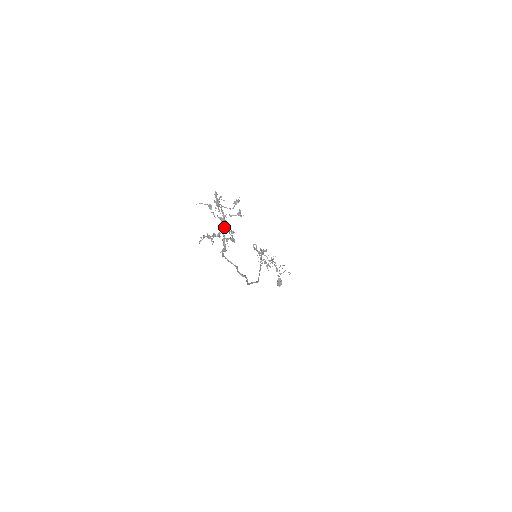
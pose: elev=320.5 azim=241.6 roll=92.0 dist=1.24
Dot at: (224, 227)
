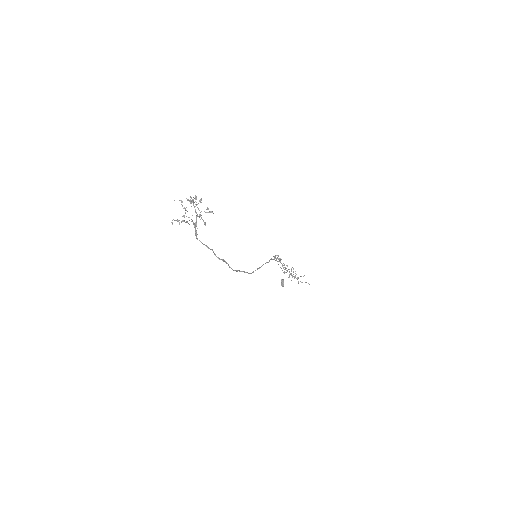
Dot at: occluded
